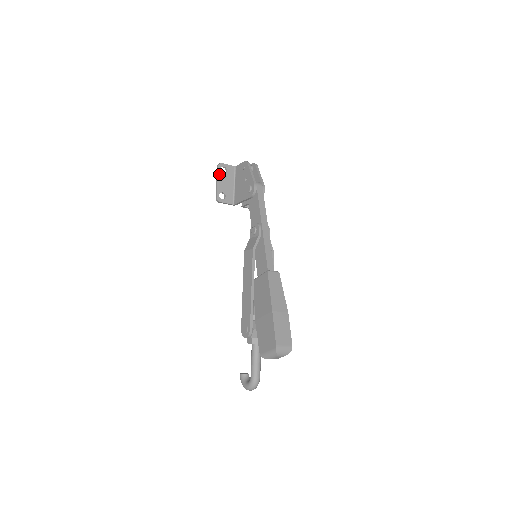
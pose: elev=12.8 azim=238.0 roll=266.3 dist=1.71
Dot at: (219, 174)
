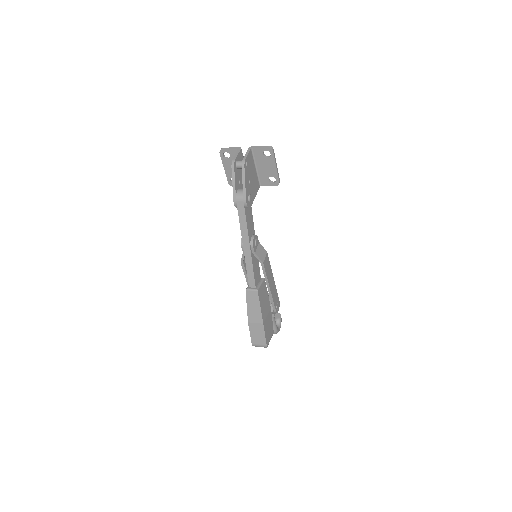
Dot at: (223, 161)
